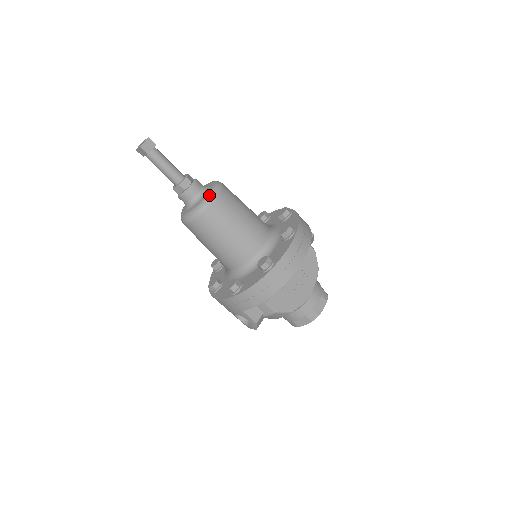
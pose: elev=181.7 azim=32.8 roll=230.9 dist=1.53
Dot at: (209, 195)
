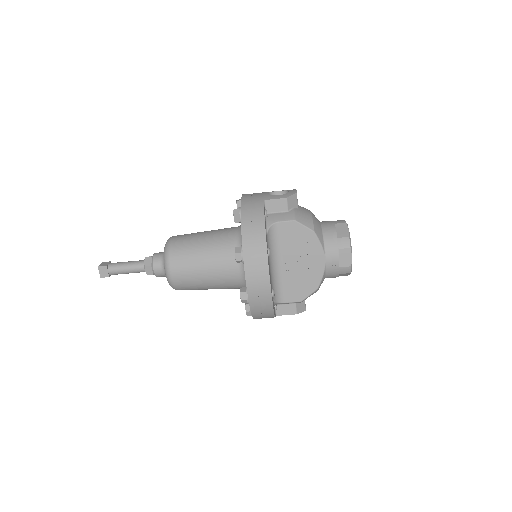
Dot at: (165, 273)
